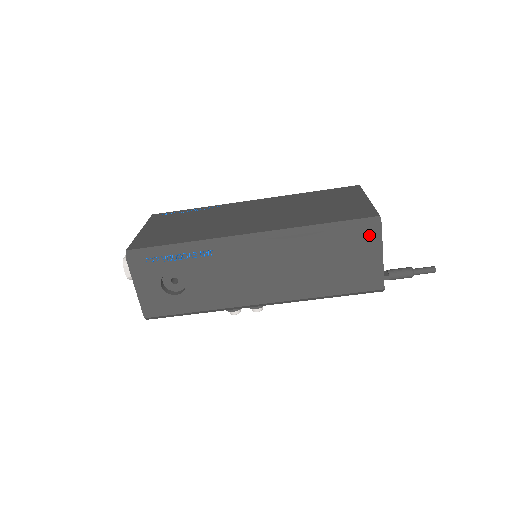
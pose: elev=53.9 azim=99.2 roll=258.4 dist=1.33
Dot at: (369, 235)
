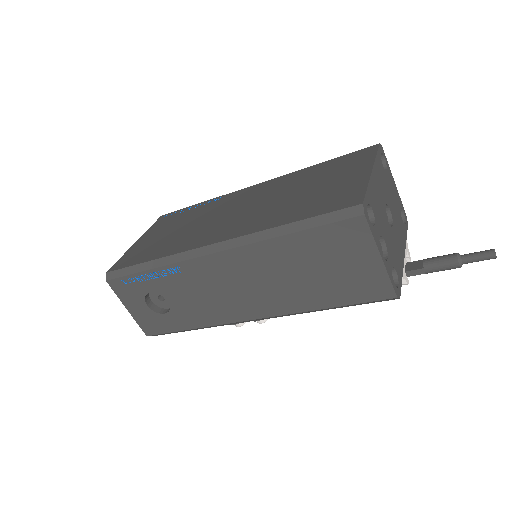
Dot at: (352, 232)
